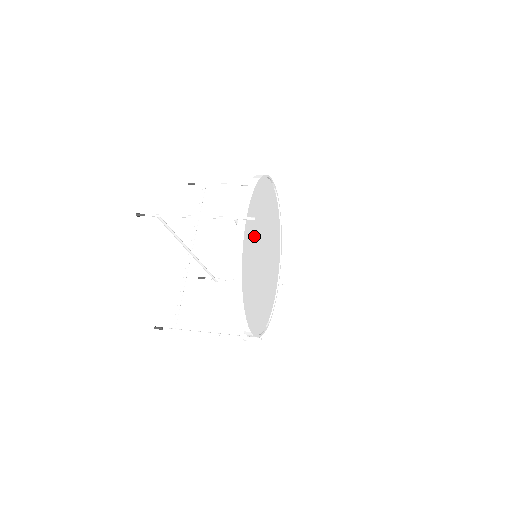
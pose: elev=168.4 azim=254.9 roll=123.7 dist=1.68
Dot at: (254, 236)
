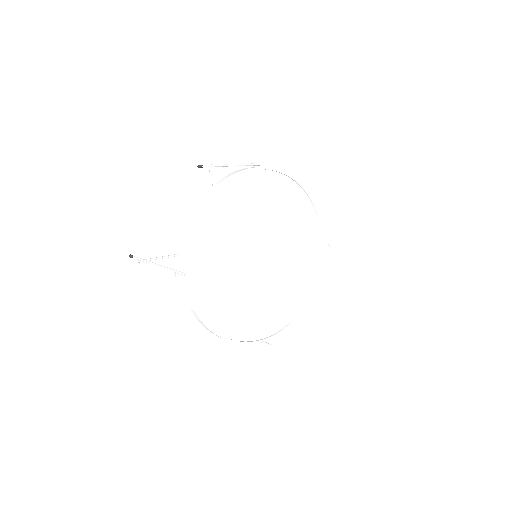
Dot at: (221, 263)
